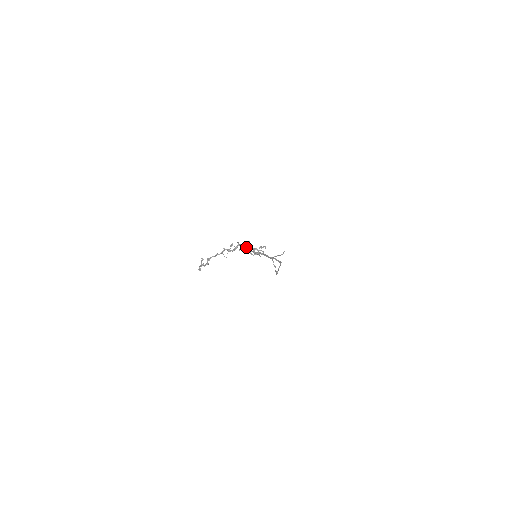
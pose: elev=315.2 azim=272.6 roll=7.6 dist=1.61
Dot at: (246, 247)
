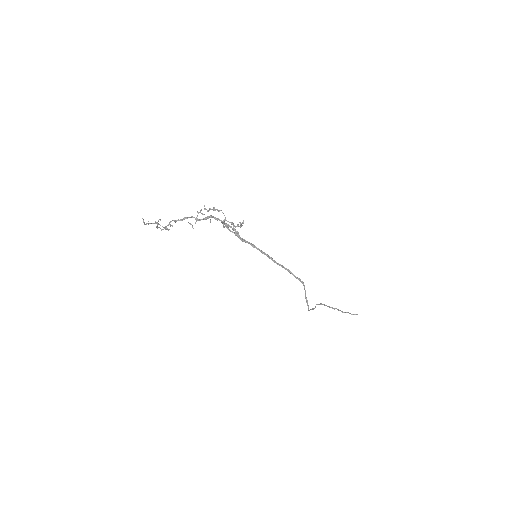
Dot at: occluded
